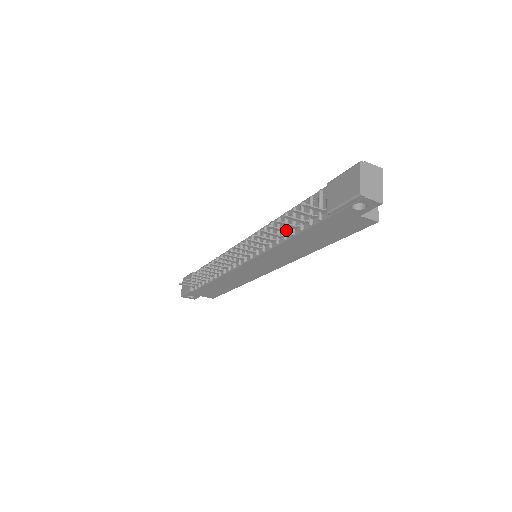
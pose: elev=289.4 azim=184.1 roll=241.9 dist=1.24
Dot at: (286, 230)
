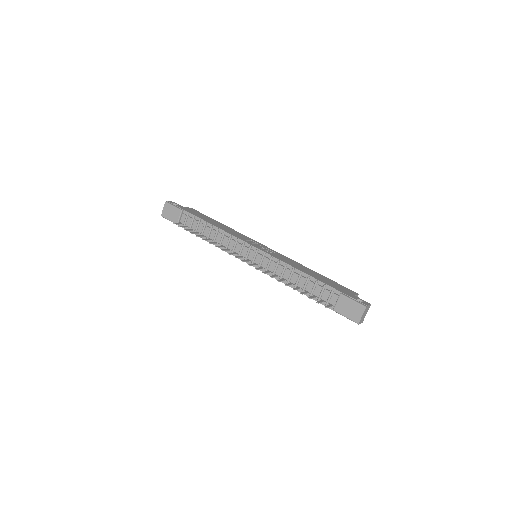
Dot at: (299, 289)
